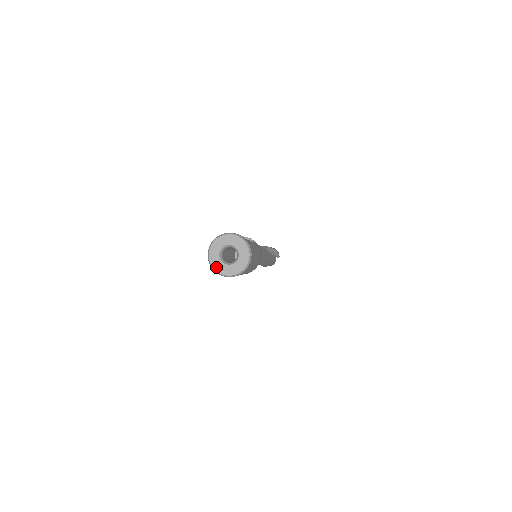
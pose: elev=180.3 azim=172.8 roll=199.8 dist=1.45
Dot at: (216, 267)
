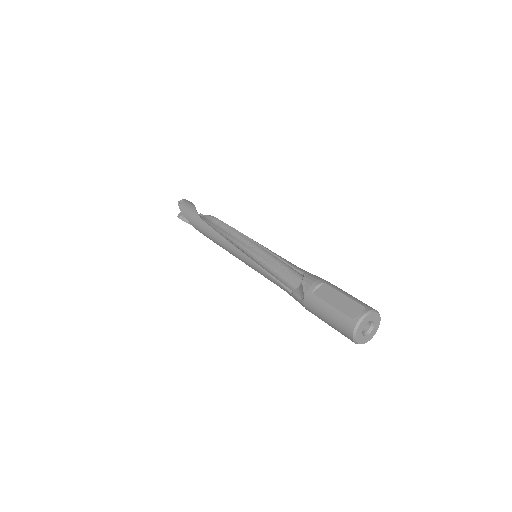
Dot at: (365, 342)
